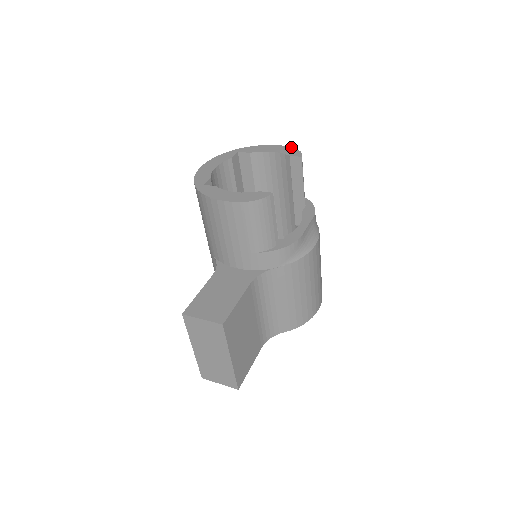
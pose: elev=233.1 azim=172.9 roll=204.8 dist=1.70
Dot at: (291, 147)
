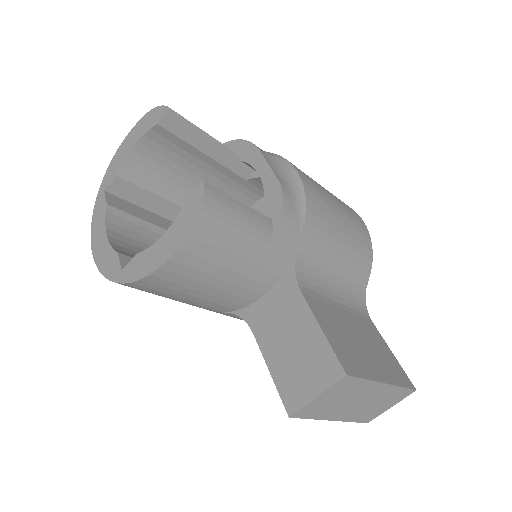
Dot at: (145, 115)
